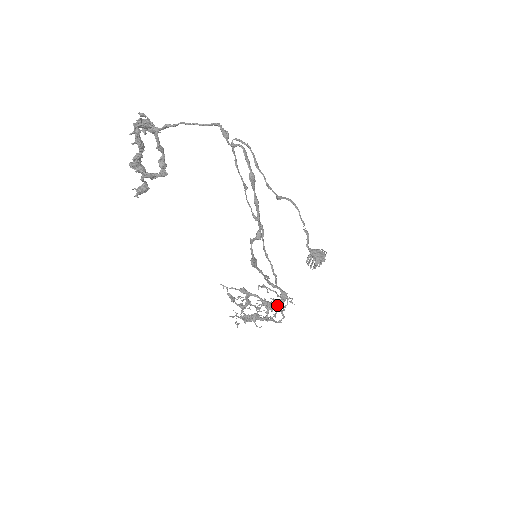
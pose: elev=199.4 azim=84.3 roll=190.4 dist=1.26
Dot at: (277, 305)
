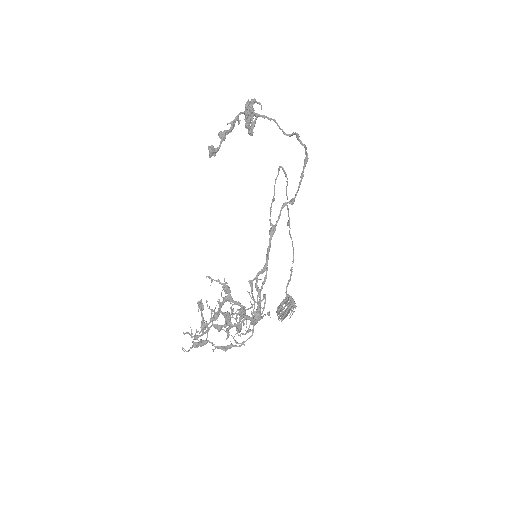
Dot at: (252, 315)
